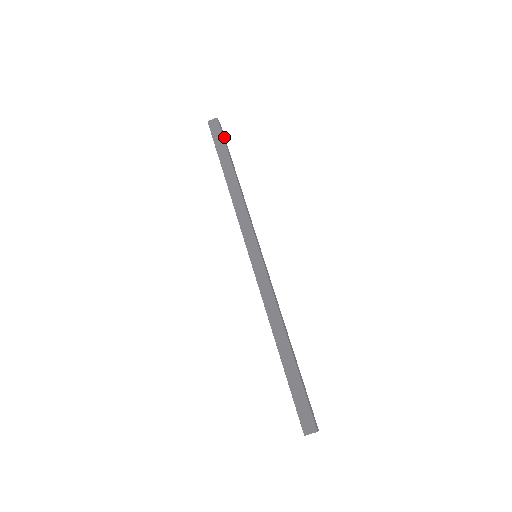
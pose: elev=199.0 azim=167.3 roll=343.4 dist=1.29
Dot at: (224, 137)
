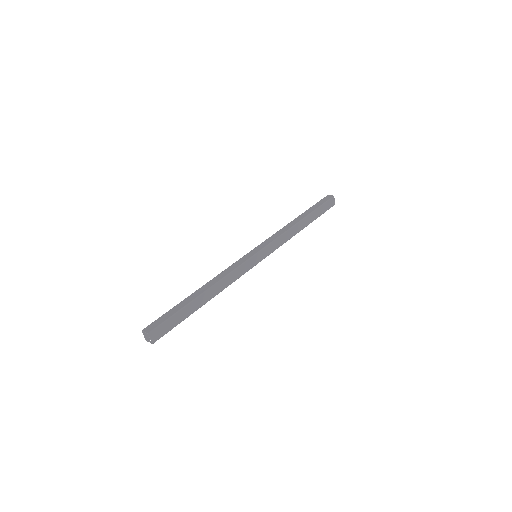
Dot at: (327, 208)
